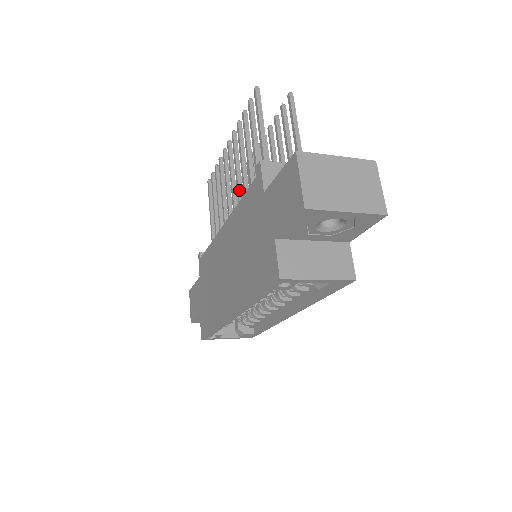
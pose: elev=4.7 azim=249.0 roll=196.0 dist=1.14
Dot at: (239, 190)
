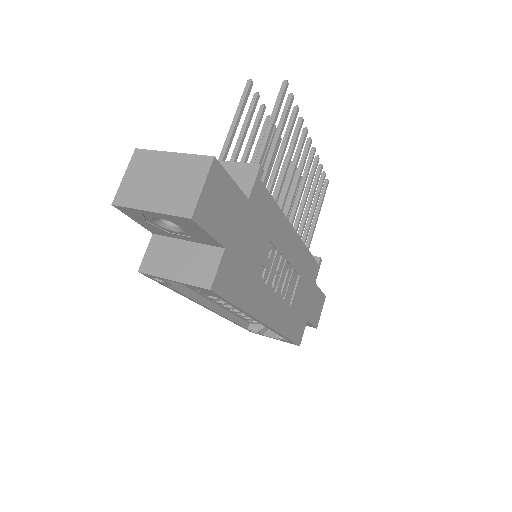
Dot at: occluded
